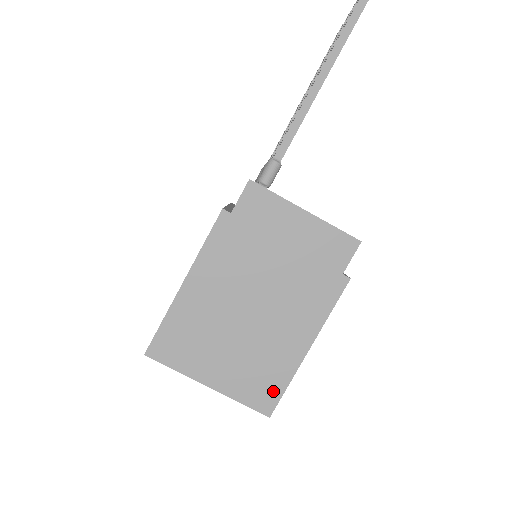
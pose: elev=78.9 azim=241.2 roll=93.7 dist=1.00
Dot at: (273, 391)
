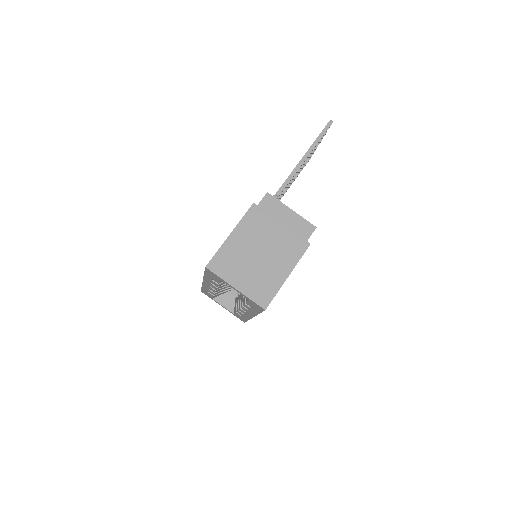
Dot at: (268, 296)
